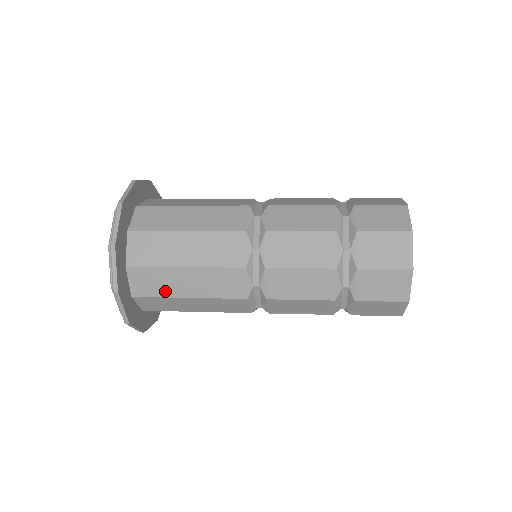
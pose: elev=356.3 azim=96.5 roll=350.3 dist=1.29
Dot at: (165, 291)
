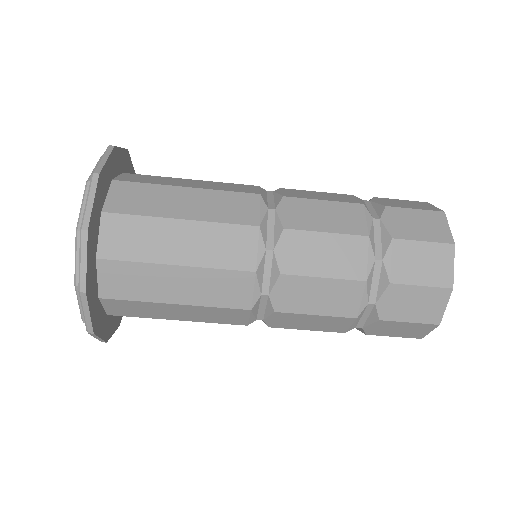
Dot at: (146, 294)
